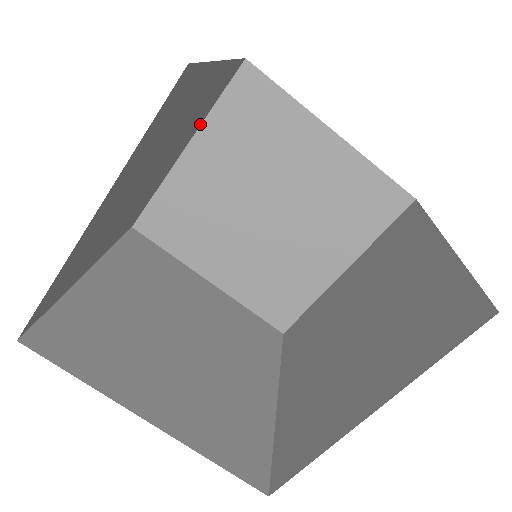
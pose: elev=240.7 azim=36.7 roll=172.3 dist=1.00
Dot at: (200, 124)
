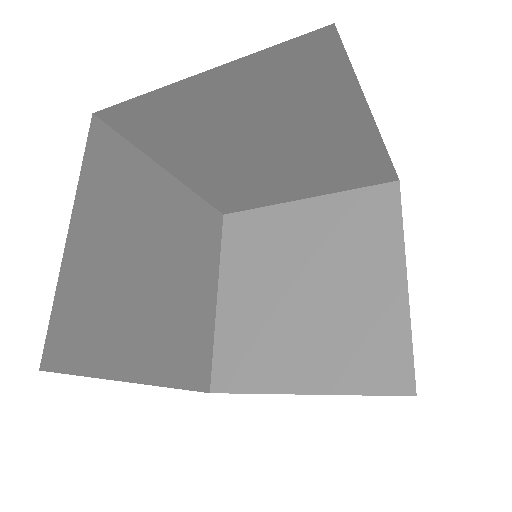
Dot at: (234, 63)
